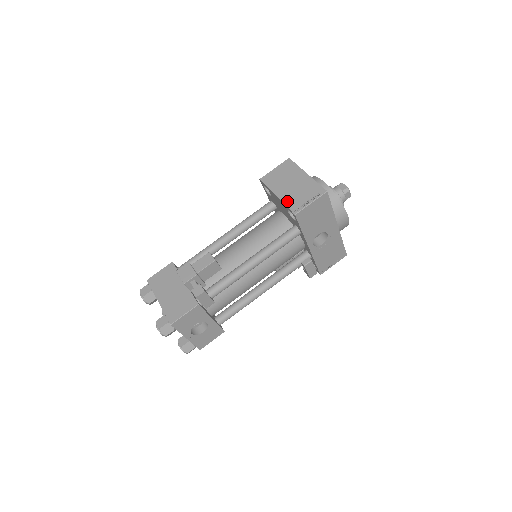
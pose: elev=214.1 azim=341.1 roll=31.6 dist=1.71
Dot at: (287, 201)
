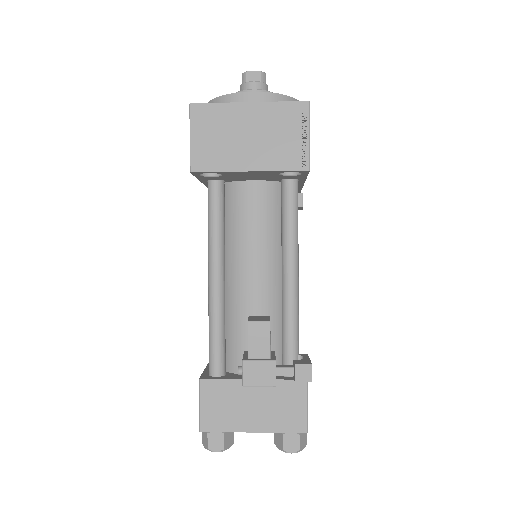
Dot at: (275, 164)
